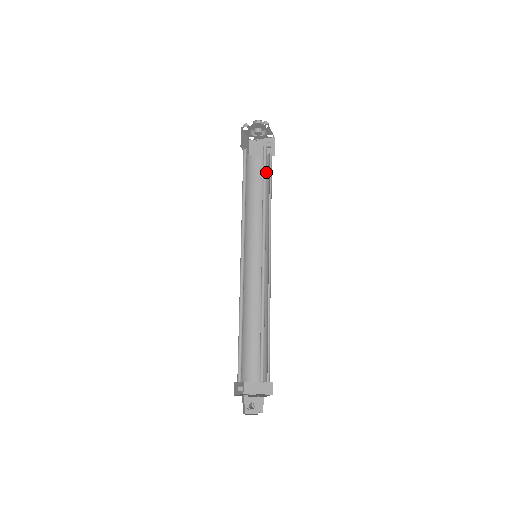
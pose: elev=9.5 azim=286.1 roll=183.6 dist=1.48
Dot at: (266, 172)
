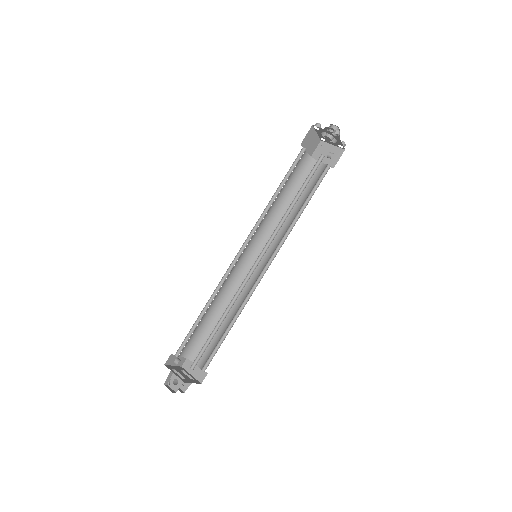
Dot at: (308, 182)
